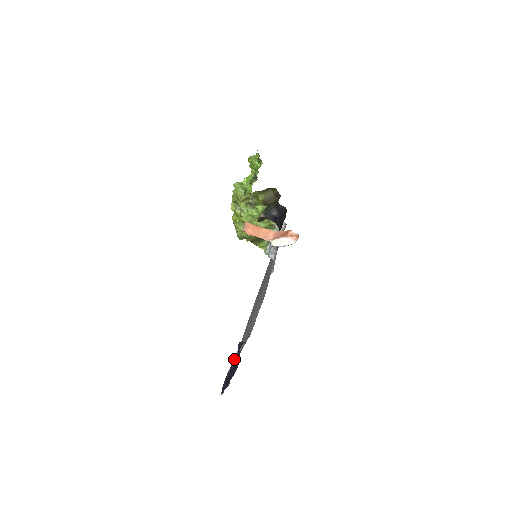
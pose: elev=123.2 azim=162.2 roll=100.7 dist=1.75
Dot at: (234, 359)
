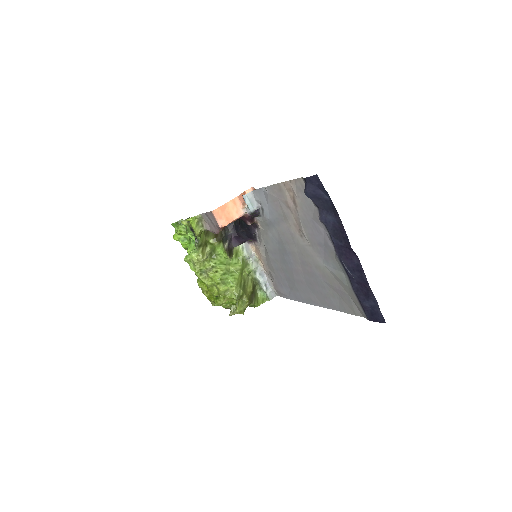
Dot at: (351, 312)
